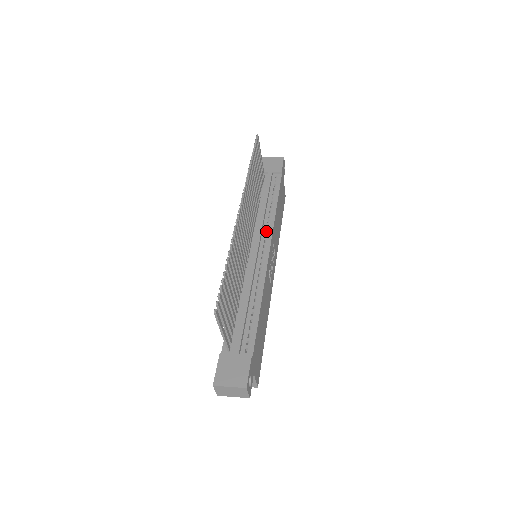
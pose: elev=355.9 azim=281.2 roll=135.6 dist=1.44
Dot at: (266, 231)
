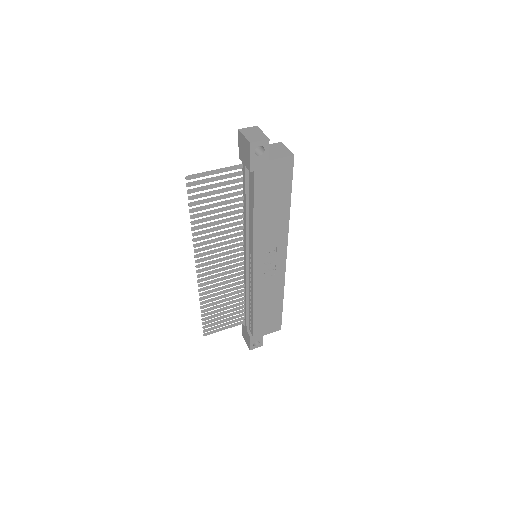
Dot at: occluded
